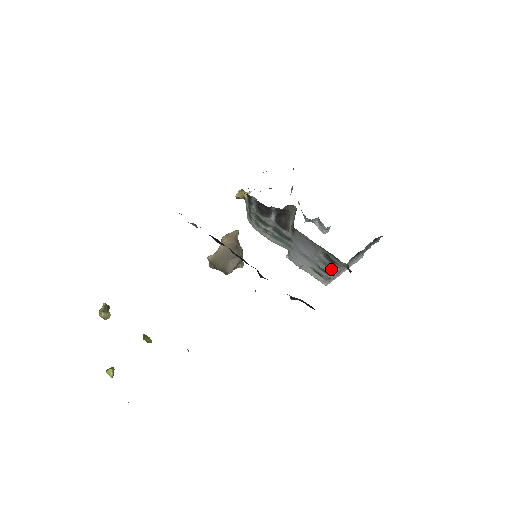
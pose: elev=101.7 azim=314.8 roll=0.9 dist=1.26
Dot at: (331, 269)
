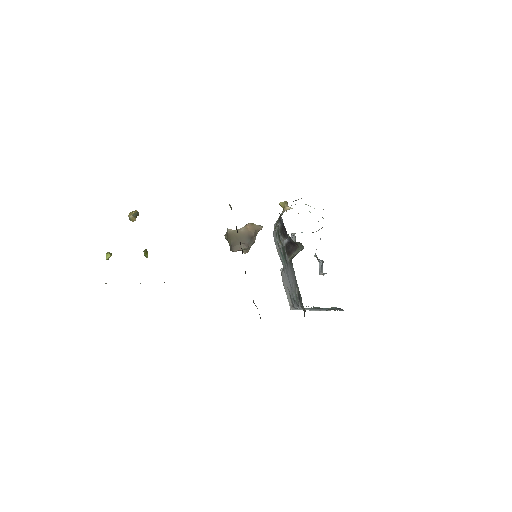
Dot at: (297, 303)
